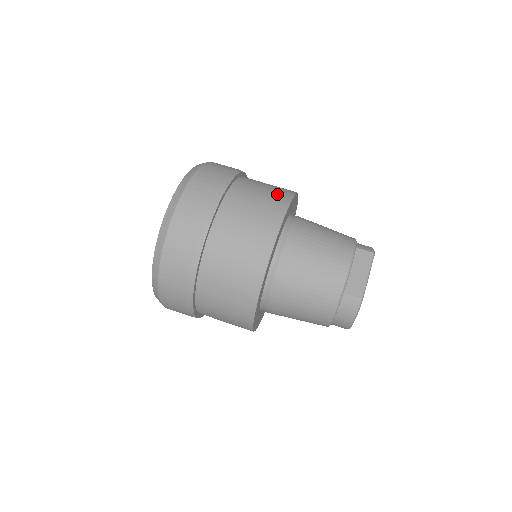
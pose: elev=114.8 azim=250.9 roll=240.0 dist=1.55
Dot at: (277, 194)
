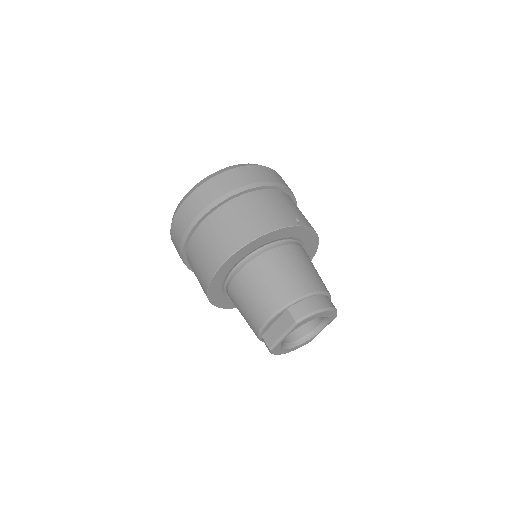
Dot at: (236, 236)
